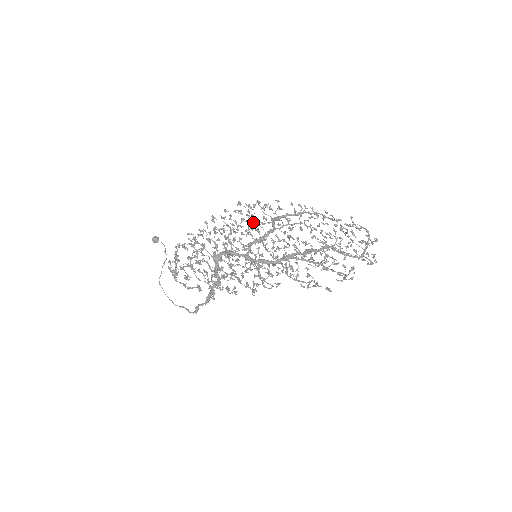
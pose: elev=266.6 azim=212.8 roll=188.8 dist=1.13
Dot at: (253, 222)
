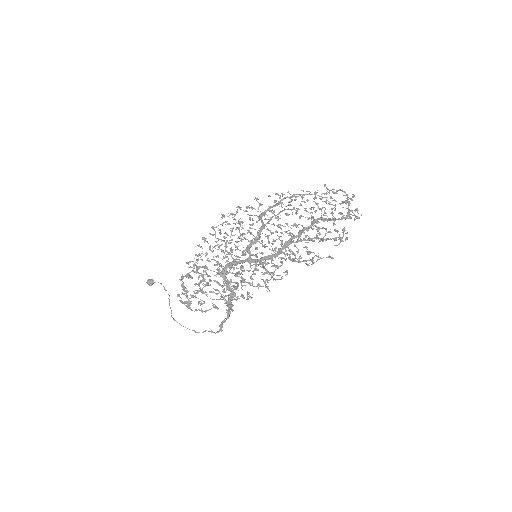
Dot at: (242, 227)
